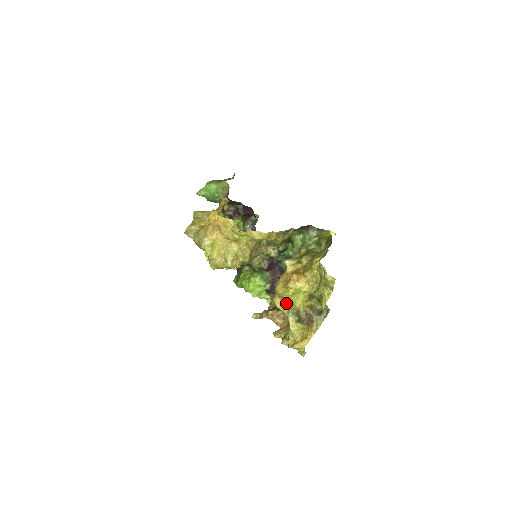
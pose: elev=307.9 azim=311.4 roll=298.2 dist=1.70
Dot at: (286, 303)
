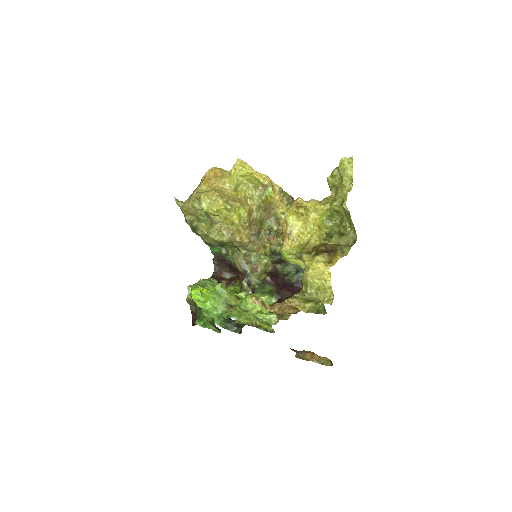
Dot at: (297, 247)
